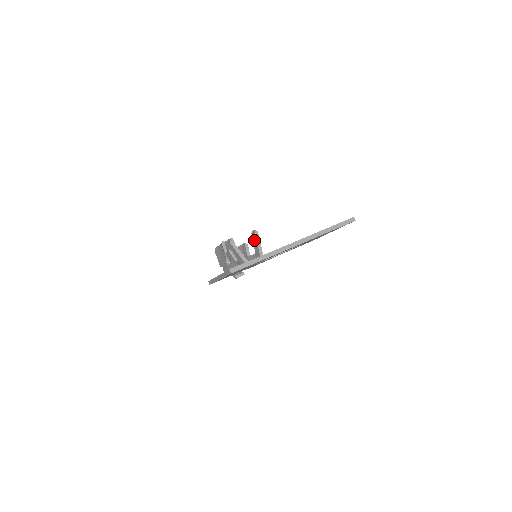
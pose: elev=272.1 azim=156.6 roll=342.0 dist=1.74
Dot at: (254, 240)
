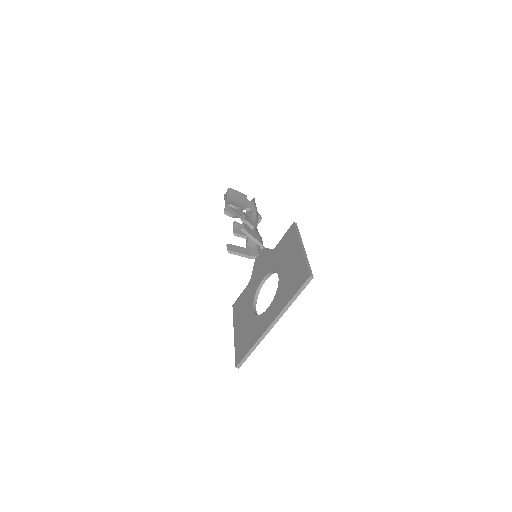
Dot at: occluded
